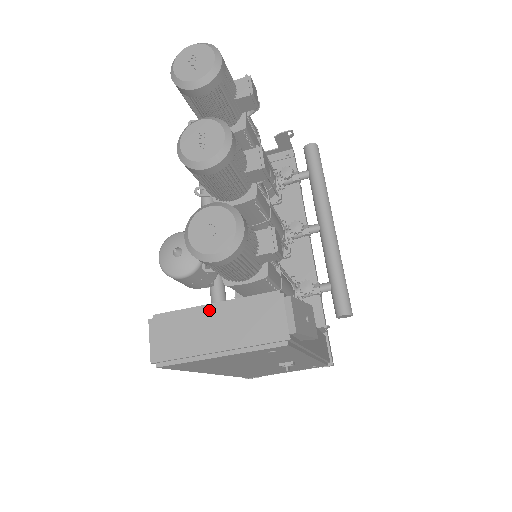
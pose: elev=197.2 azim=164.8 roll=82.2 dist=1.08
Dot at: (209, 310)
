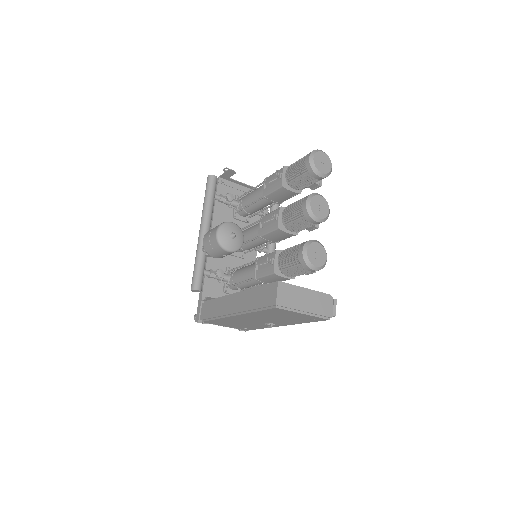
Dot at: (305, 291)
